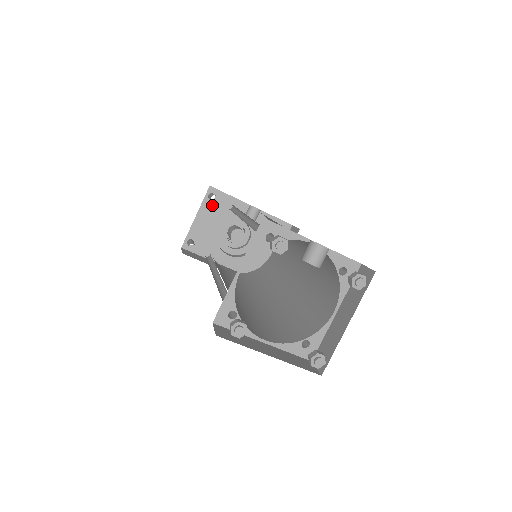
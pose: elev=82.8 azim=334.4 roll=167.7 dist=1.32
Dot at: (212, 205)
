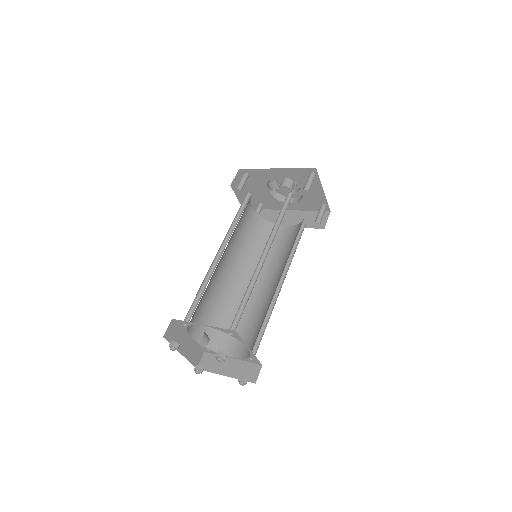
Dot at: (252, 179)
